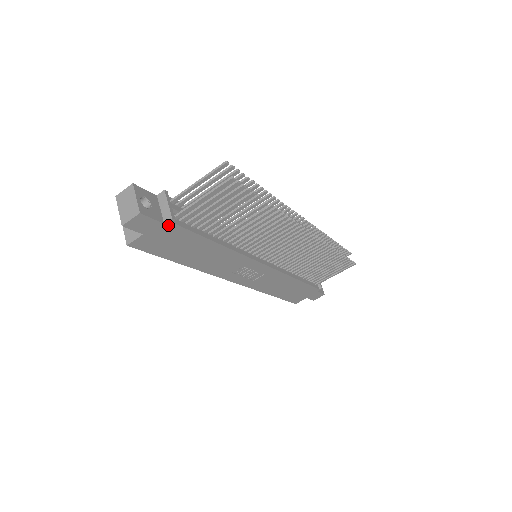
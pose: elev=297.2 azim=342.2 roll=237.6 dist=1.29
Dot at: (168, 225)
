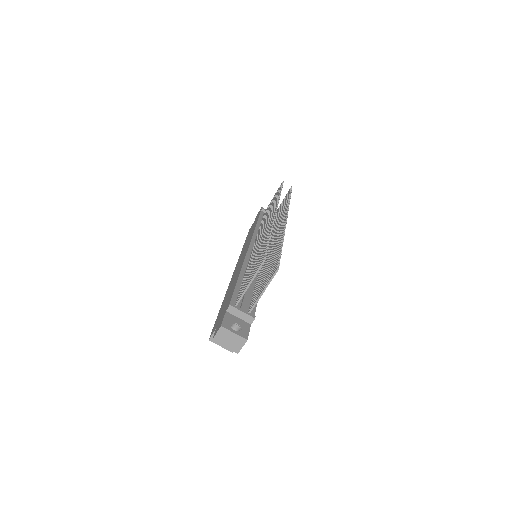
Dot at: (251, 322)
